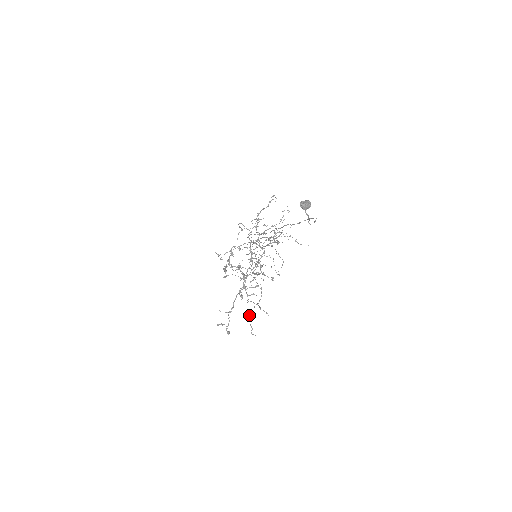
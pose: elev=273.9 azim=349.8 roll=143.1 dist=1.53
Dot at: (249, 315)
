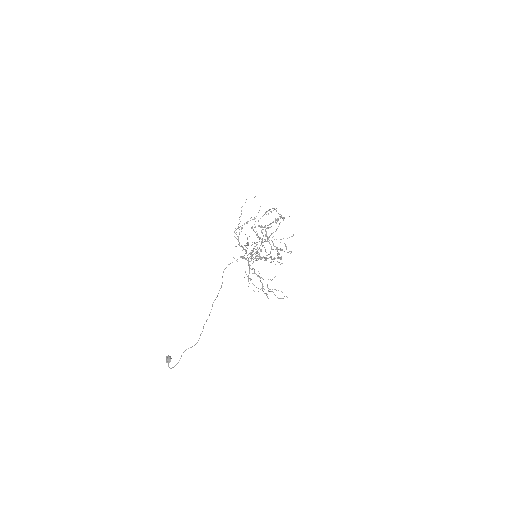
Dot at: occluded
